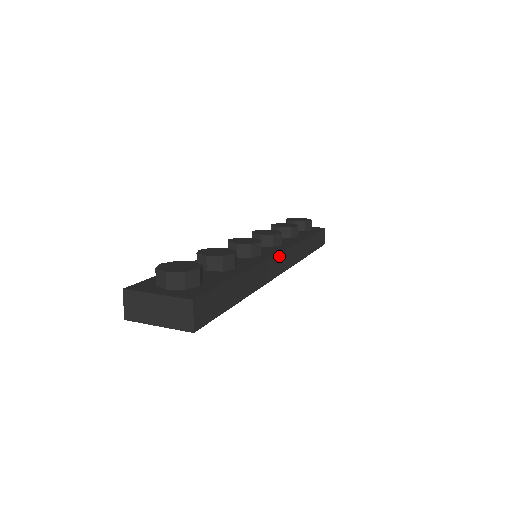
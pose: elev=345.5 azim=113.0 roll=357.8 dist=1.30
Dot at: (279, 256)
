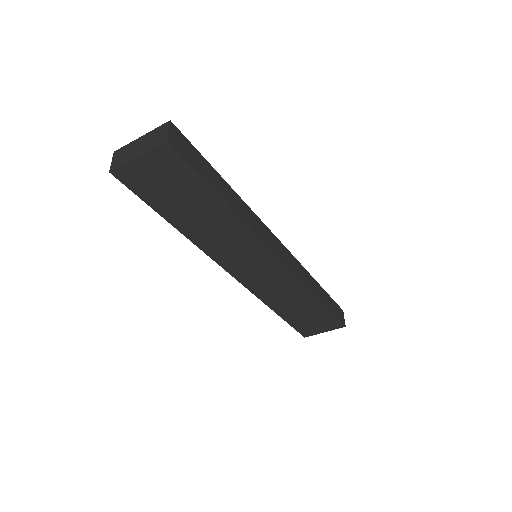
Dot at: (276, 240)
